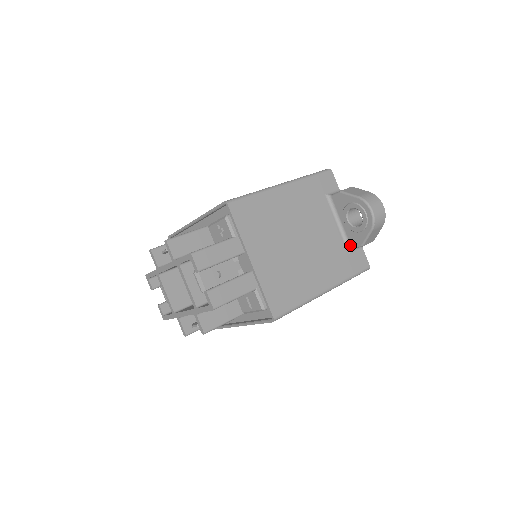
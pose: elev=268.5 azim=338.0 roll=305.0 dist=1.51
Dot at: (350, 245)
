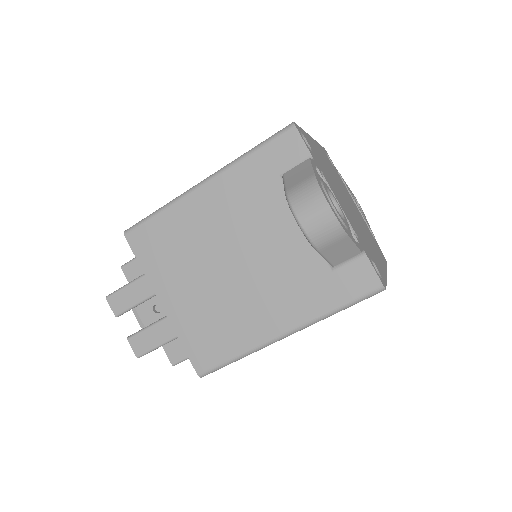
Dot at: occluded
